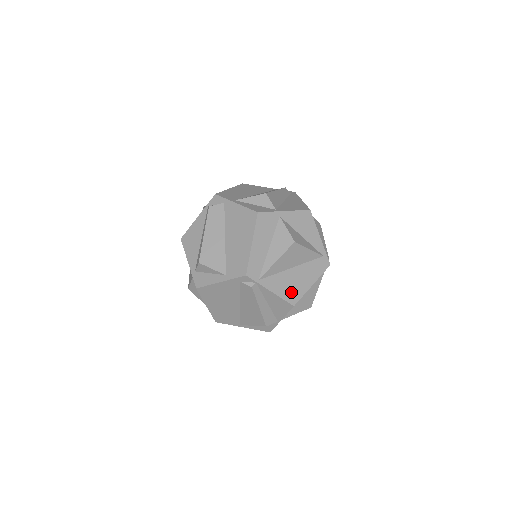
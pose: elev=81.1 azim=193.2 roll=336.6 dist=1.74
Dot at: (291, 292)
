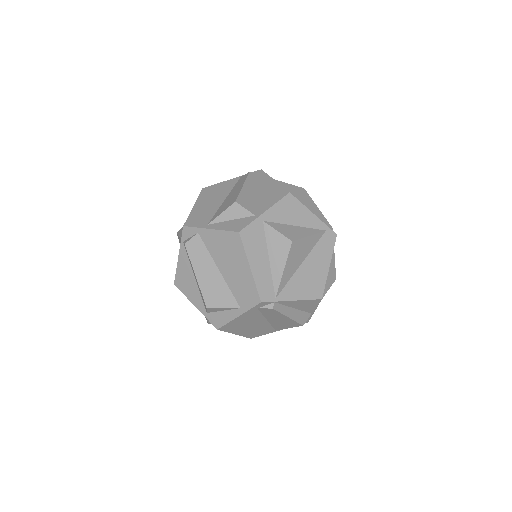
Dot at: (312, 288)
